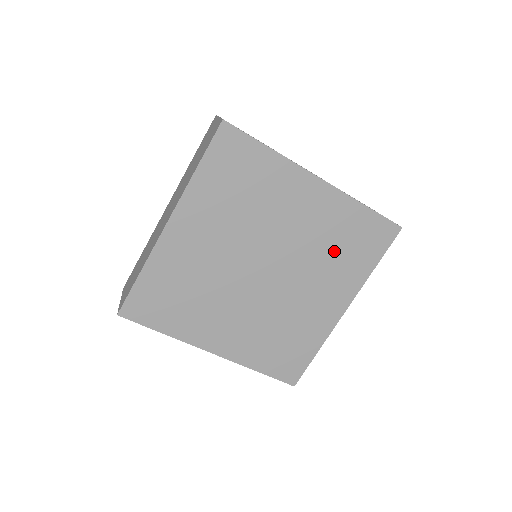
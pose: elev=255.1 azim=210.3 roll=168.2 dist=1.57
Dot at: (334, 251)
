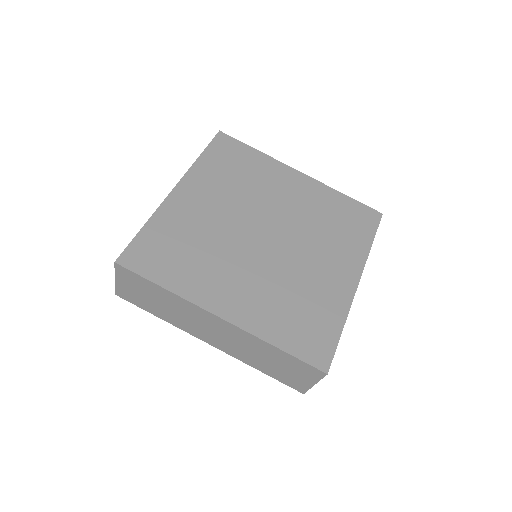
Dot at: (329, 226)
